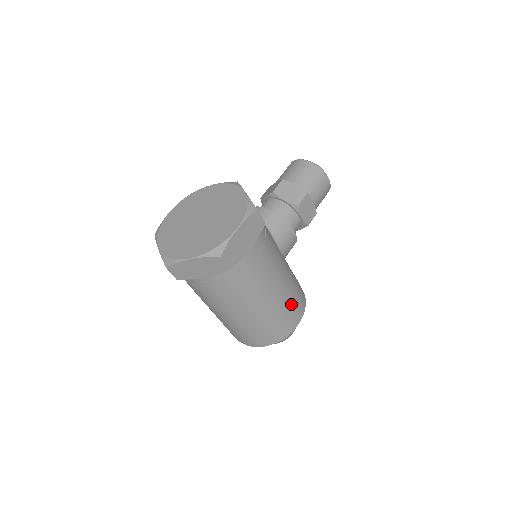
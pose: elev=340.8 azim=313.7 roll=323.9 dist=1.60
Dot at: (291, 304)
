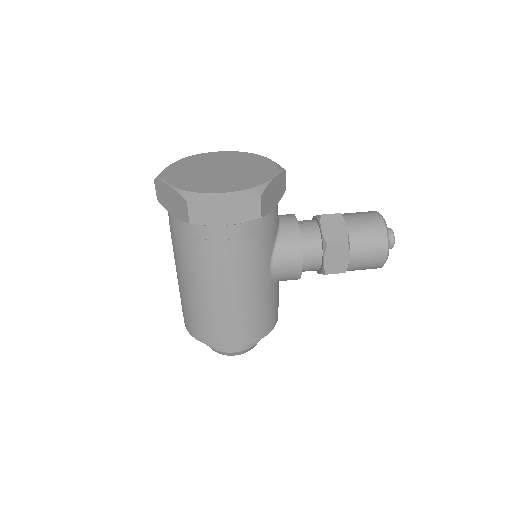
Dot at: (239, 321)
